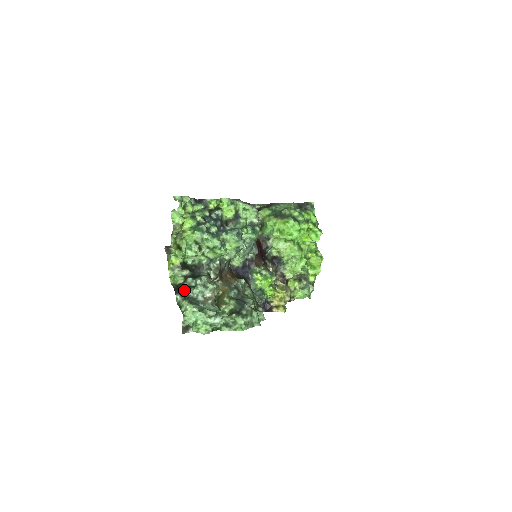
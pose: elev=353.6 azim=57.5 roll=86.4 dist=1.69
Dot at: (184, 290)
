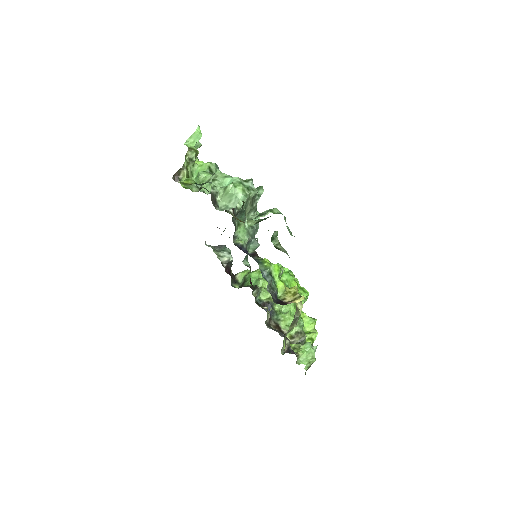
Dot at: occluded
